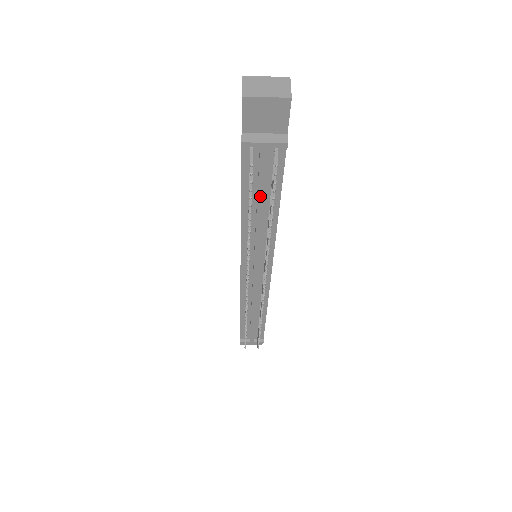
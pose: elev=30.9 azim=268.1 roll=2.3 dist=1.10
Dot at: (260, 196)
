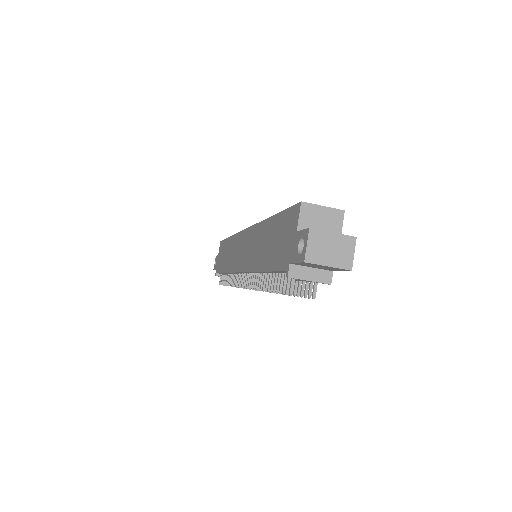
Dot at: occluded
